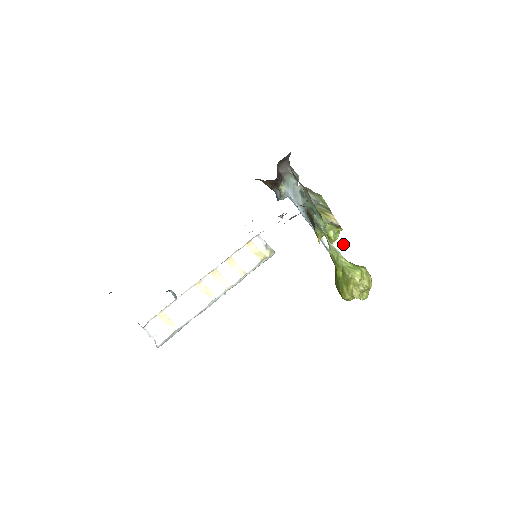
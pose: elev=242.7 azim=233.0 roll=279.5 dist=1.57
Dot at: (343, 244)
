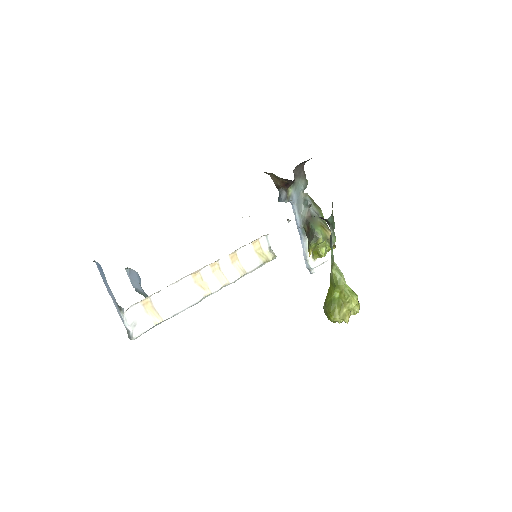
Dot at: (323, 262)
